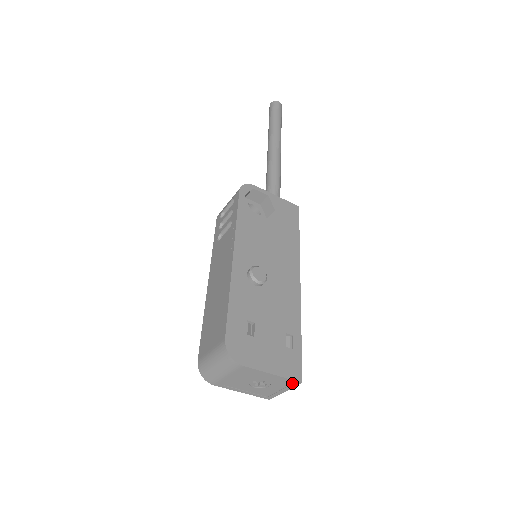
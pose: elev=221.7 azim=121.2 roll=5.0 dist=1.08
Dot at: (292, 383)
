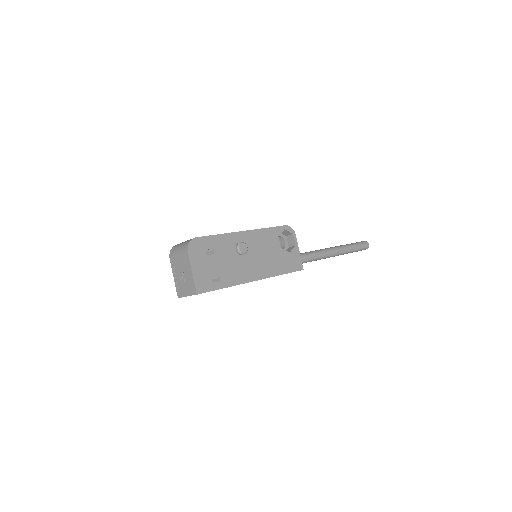
Dot at: (194, 291)
